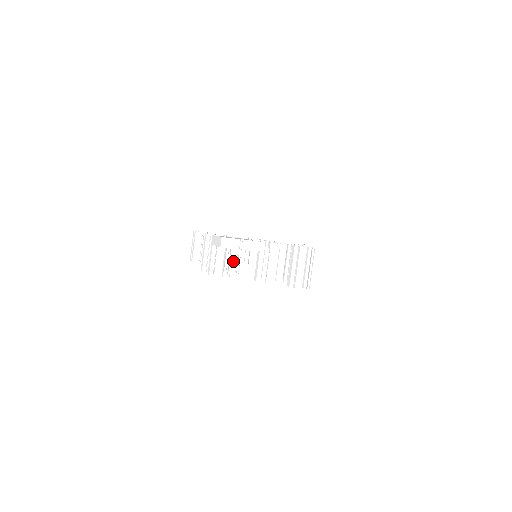
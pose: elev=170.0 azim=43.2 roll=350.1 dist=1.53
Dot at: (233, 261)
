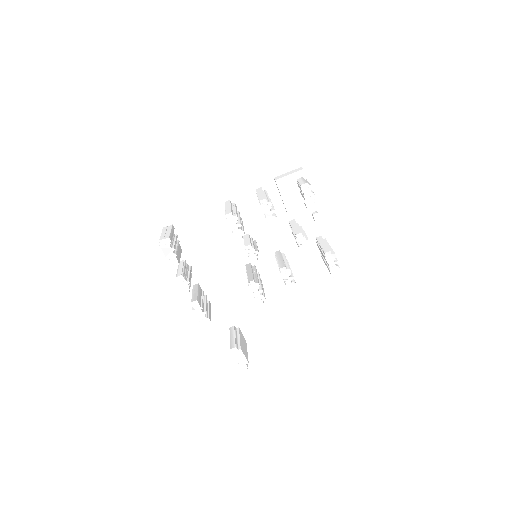
Dot at: occluded
